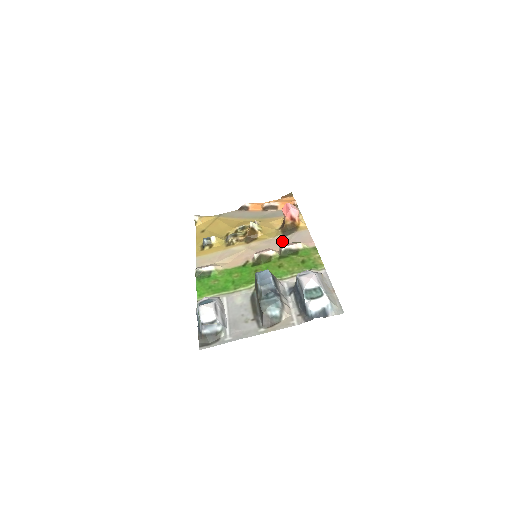
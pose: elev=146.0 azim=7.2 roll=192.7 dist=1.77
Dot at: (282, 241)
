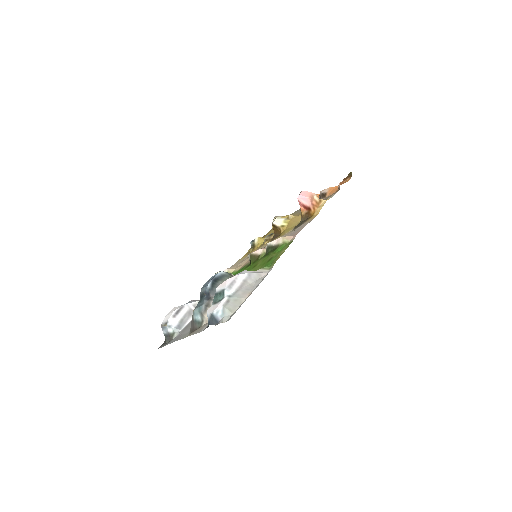
Dot at: occluded
